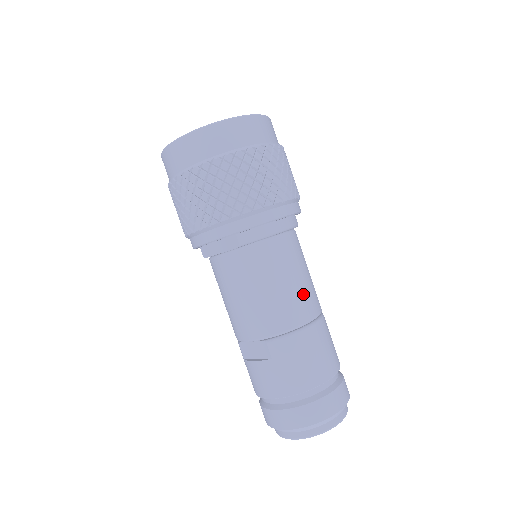
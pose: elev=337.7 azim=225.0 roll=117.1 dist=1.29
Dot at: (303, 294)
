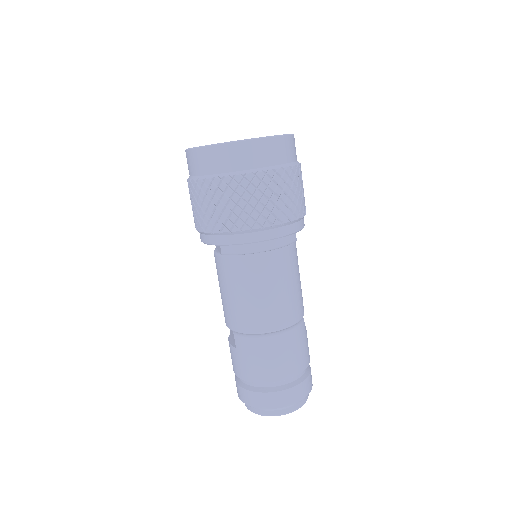
Dot at: (272, 308)
